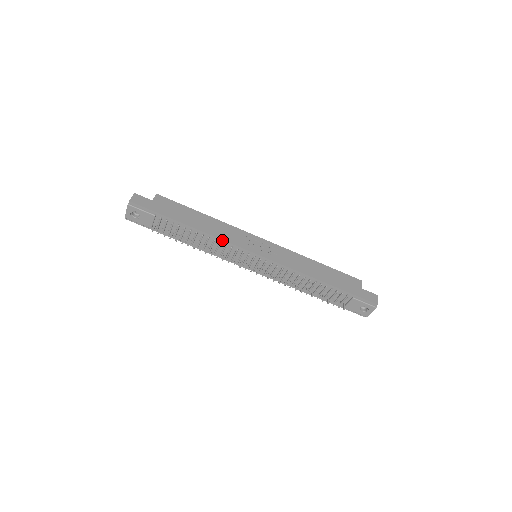
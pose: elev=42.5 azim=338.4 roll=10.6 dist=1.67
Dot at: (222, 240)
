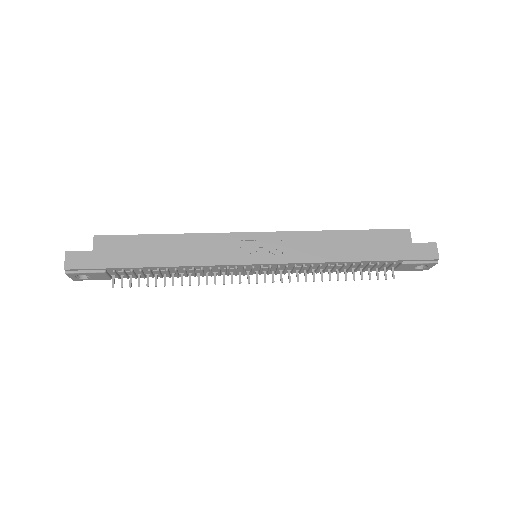
Dot at: (202, 266)
